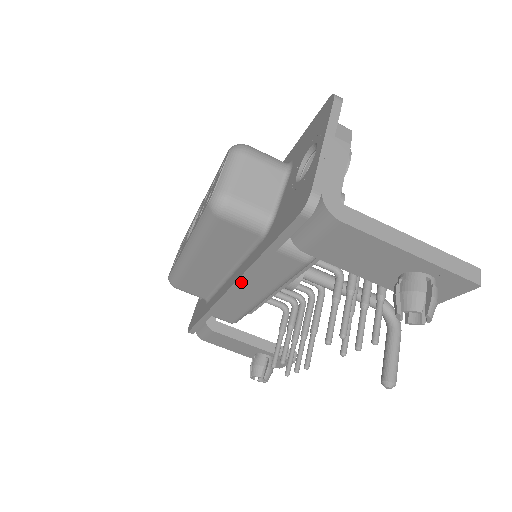
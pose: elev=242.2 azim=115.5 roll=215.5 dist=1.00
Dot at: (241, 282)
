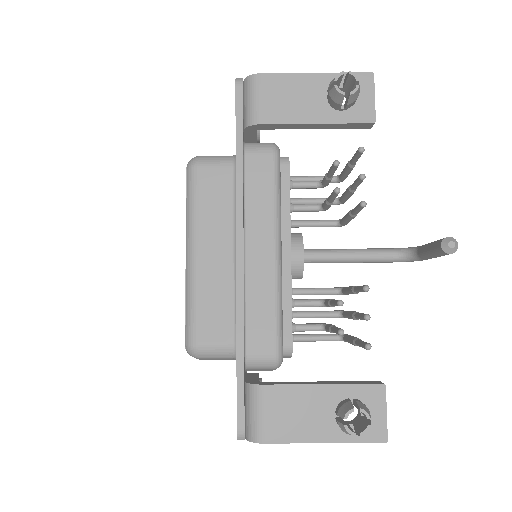
Dot at: (240, 214)
